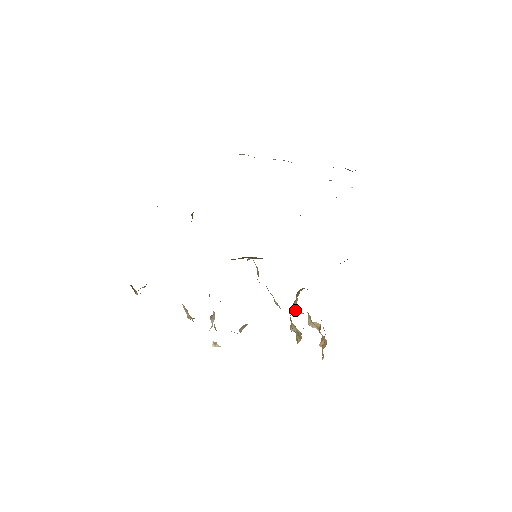
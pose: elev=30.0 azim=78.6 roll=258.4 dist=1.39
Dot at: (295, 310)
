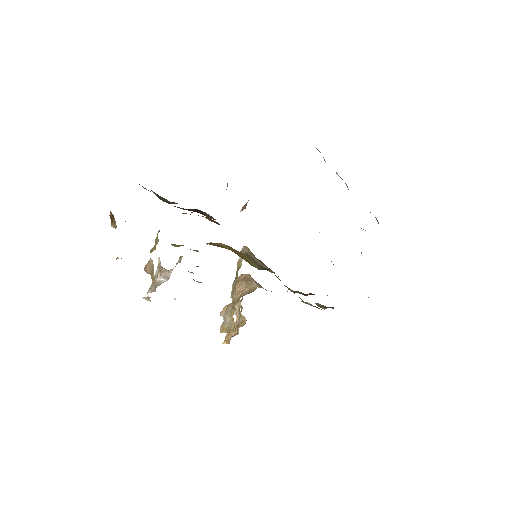
Dot at: occluded
